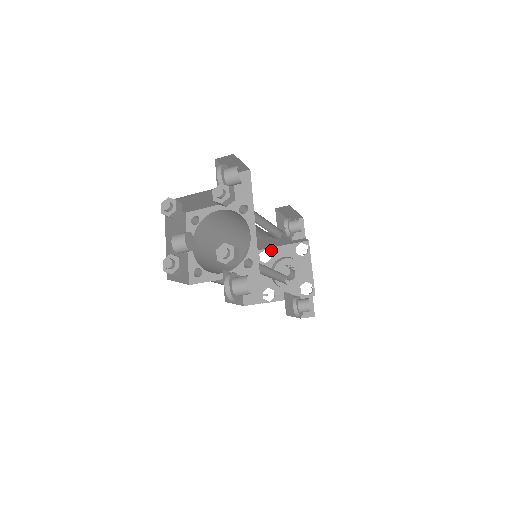
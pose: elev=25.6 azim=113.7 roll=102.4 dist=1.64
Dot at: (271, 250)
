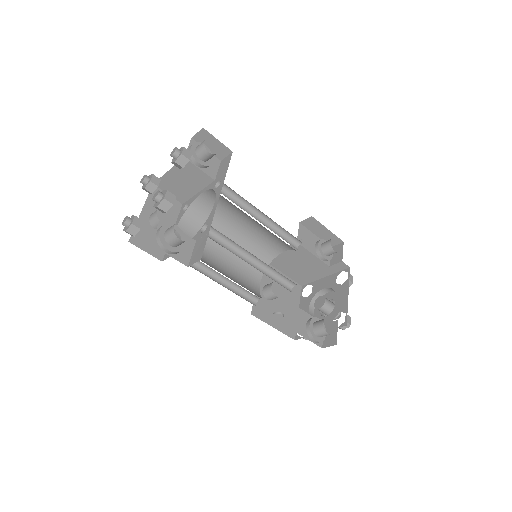
Dot at: (314, 283)
